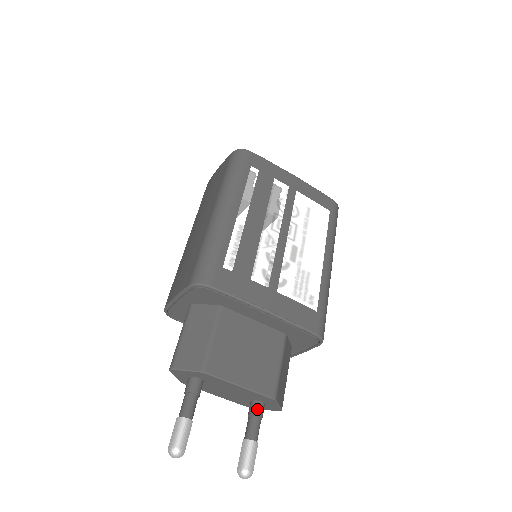
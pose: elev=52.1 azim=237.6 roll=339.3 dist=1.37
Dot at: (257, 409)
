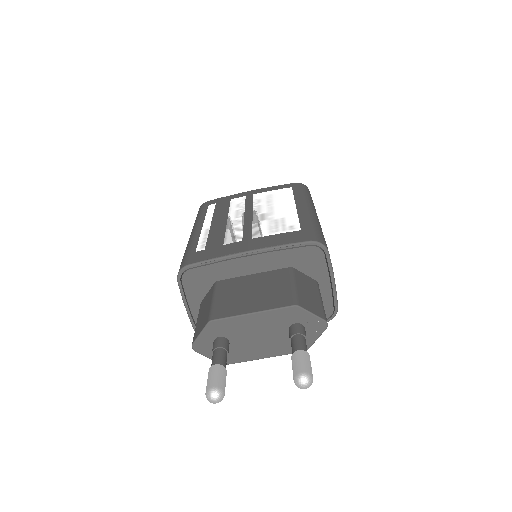
Dot at: (293, 330)
